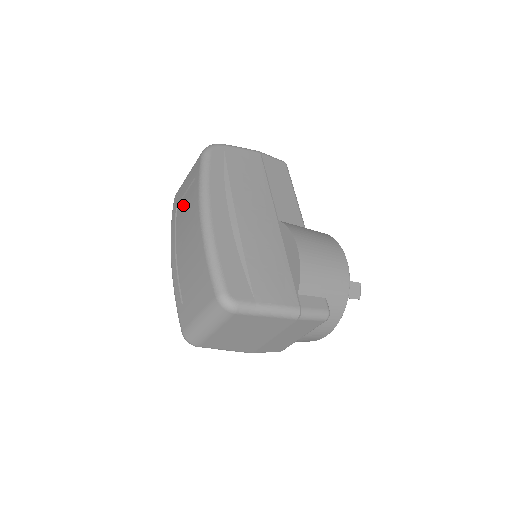
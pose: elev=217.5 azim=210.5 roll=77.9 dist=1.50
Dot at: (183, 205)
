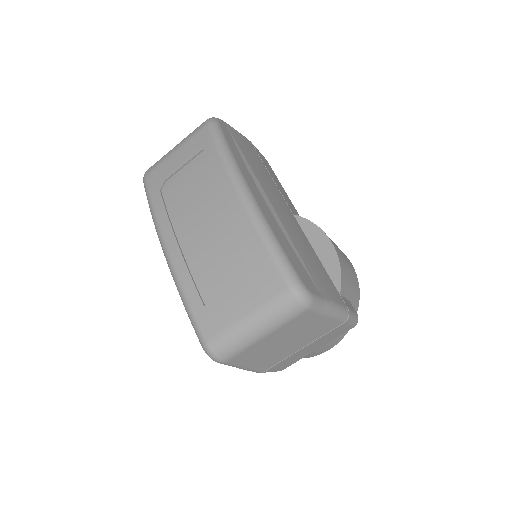
Dot at: (179, 183)
